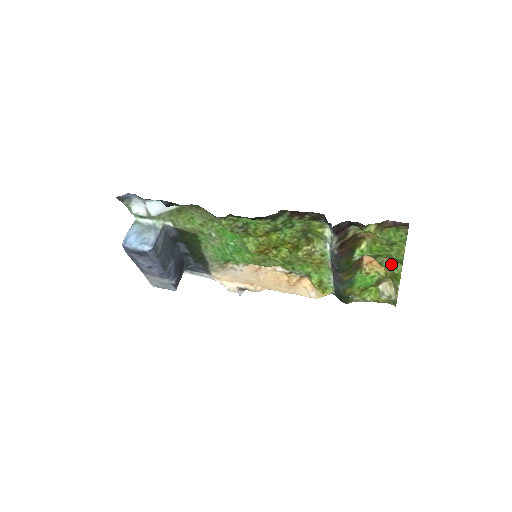
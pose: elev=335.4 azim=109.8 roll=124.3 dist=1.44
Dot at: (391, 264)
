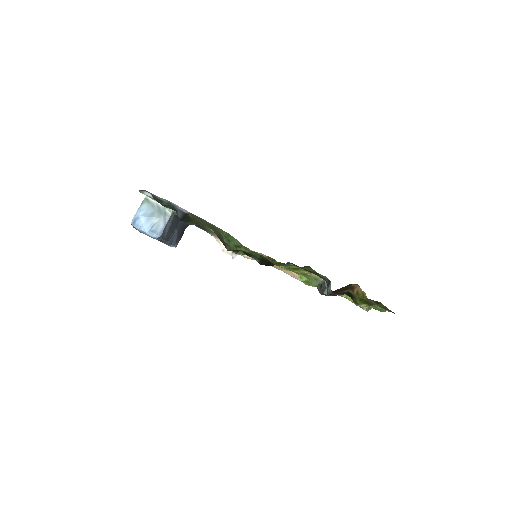
Dot at: occluded
